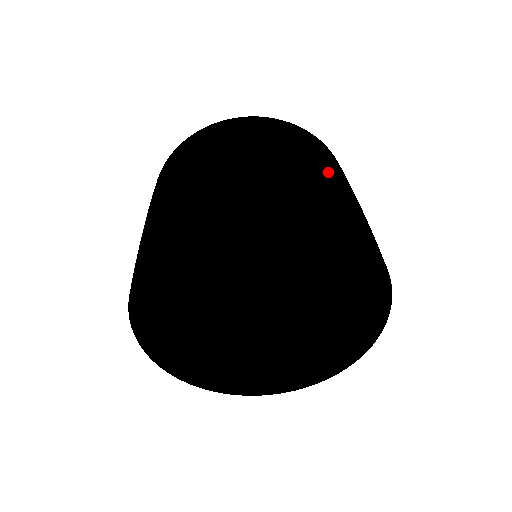
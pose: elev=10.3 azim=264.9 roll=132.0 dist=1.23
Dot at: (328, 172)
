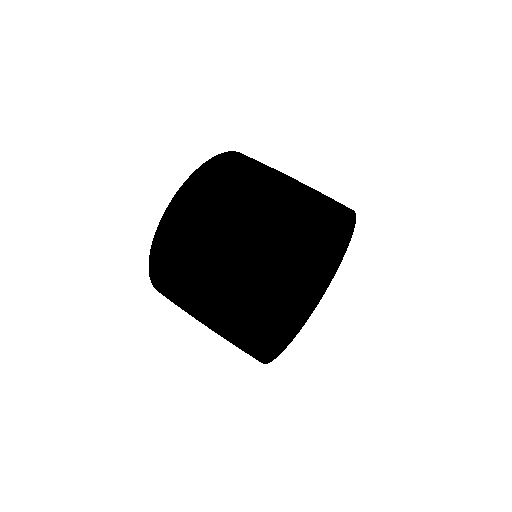
Dot at: occluded
